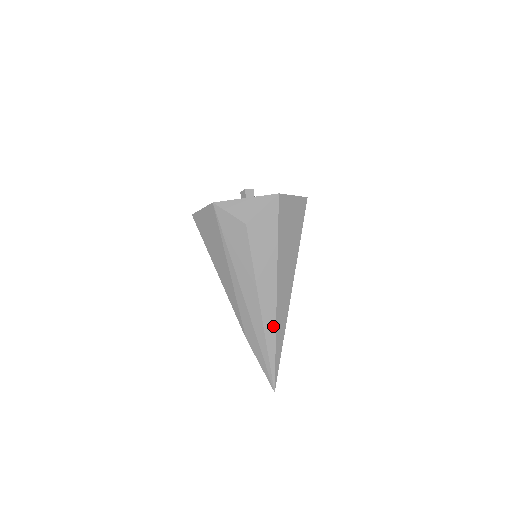
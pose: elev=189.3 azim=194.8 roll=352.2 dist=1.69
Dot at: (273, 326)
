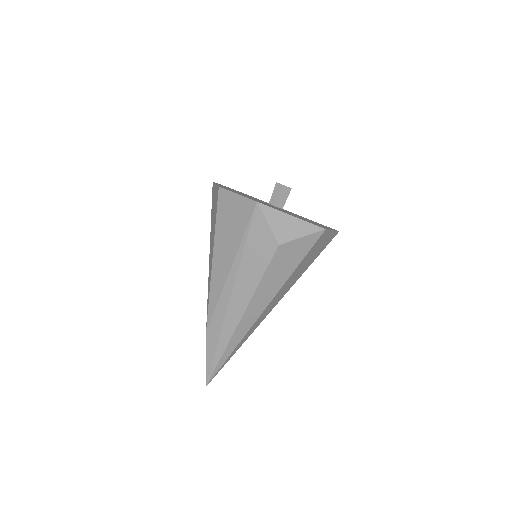
Dot at: (241, 337)
